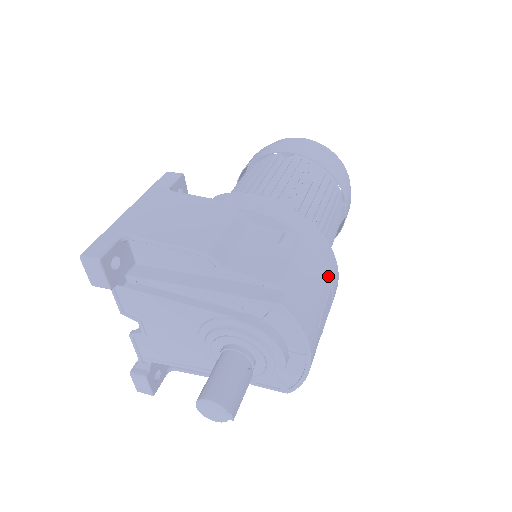
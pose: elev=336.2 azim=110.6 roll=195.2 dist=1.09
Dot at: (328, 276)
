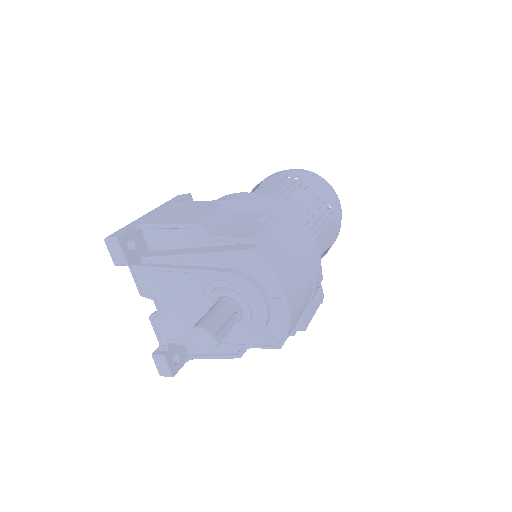
Dot at: (304, 246)
